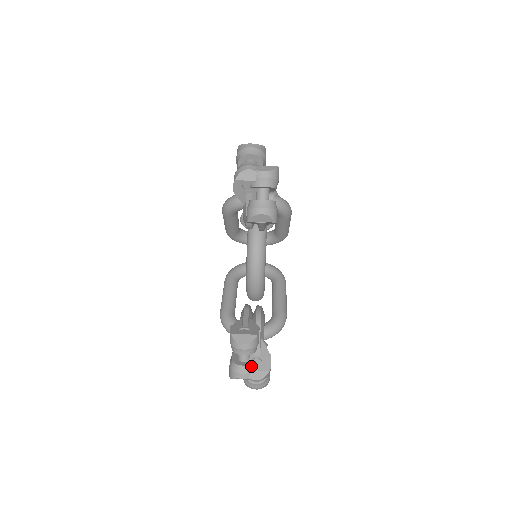
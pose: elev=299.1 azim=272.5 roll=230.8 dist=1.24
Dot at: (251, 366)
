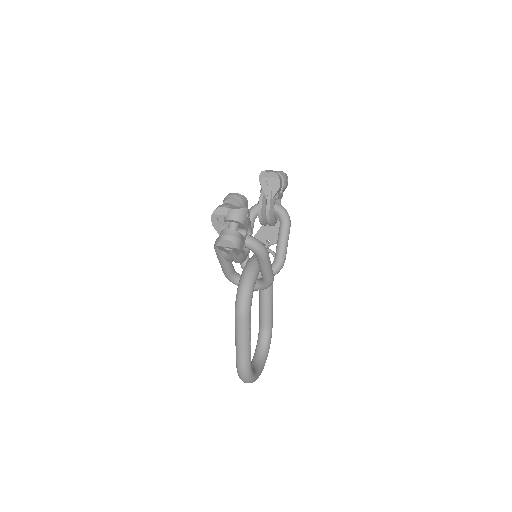
Dot at: (233, 206)
